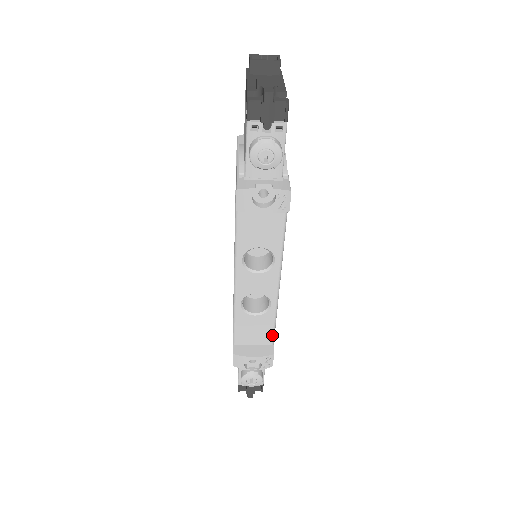
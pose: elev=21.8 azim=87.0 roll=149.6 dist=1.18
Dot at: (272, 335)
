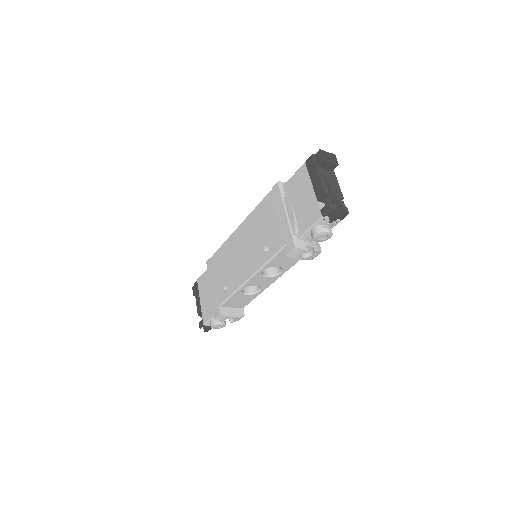
Dot at: (247, 304)
